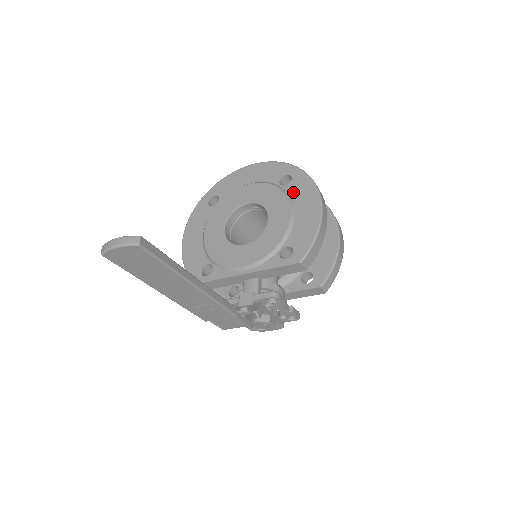
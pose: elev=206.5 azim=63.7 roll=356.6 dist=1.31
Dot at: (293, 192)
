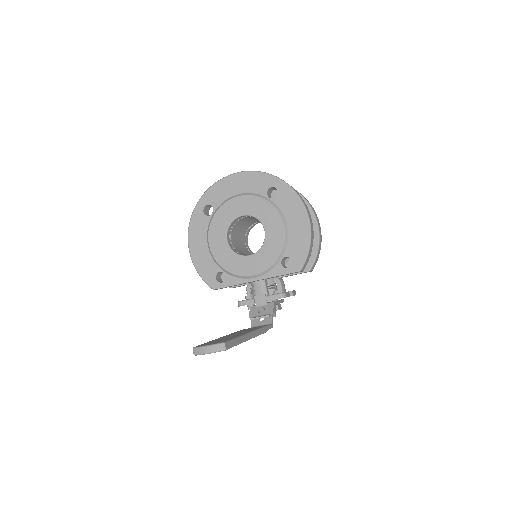
Dot at: (282, 205)
